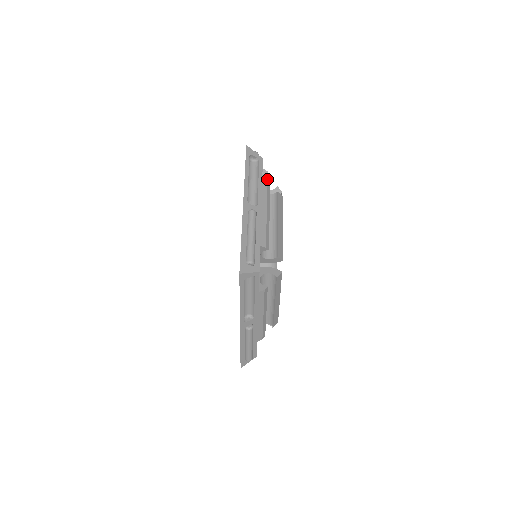
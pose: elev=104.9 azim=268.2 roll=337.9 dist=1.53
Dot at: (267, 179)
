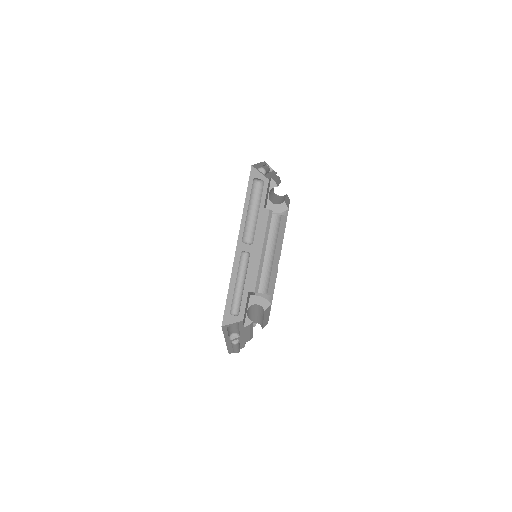
Dot at: occluded
